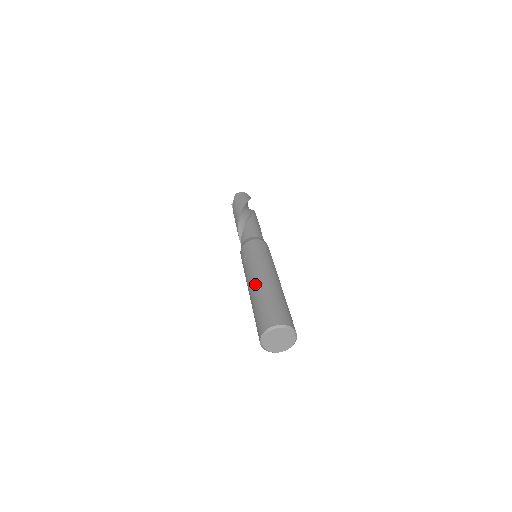
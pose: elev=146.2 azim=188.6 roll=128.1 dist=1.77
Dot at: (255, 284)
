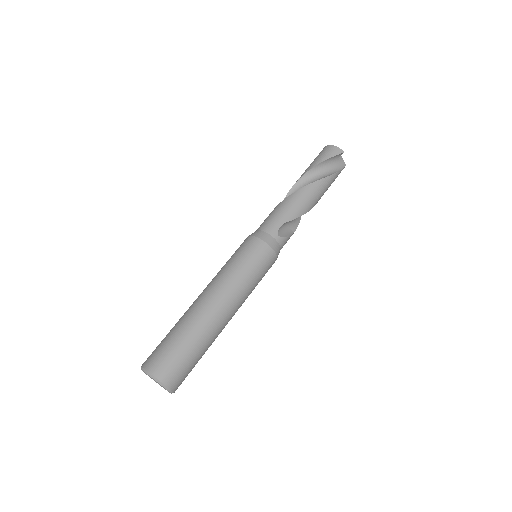
Dot at: occluded
